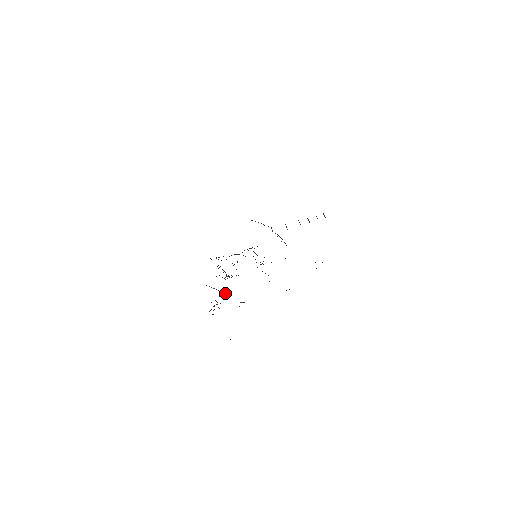
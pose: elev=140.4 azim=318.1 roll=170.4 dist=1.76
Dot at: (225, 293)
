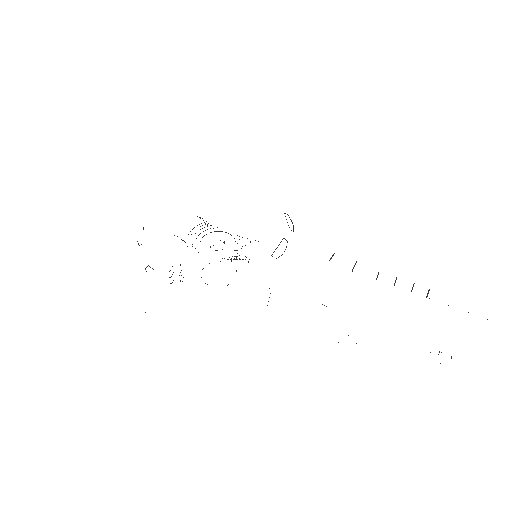
Dot at: occluded
